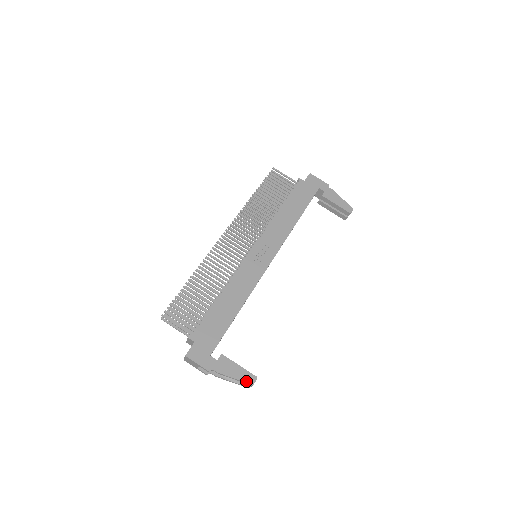
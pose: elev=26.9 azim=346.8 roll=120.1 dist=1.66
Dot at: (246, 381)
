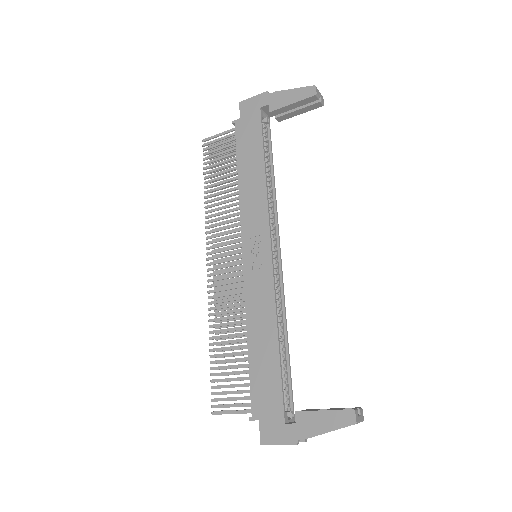
Dot at: (344, 425)
